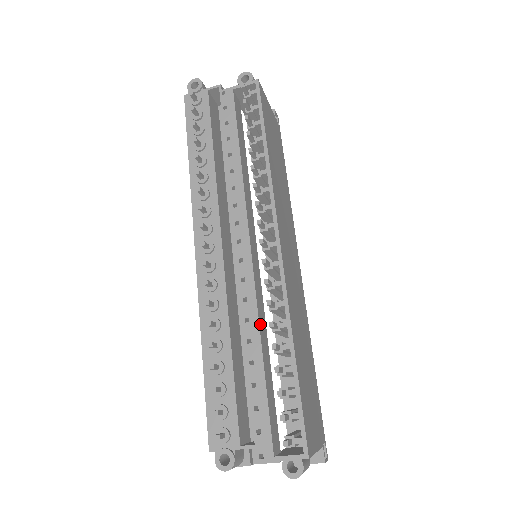
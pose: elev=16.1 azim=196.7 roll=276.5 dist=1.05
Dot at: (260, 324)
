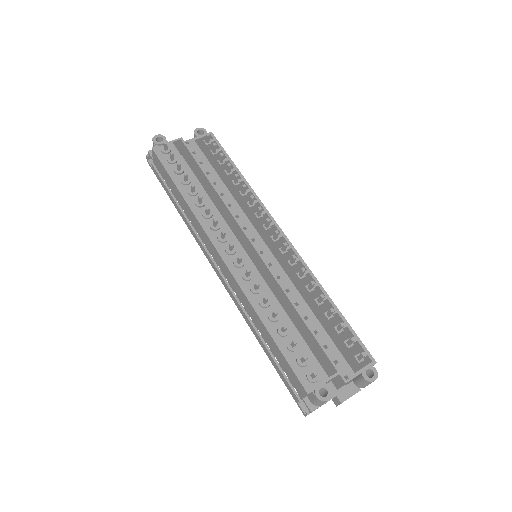
Dot at: (297, 291)
